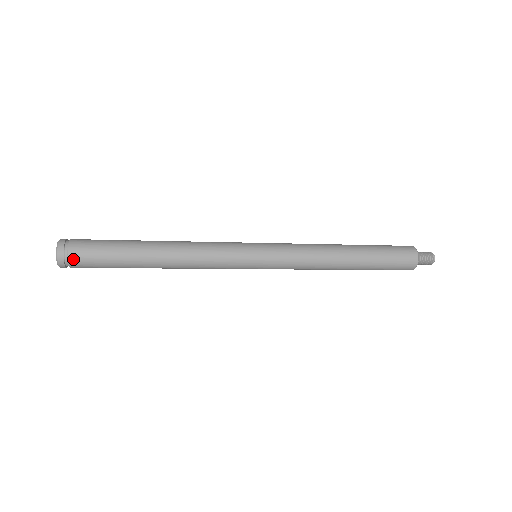
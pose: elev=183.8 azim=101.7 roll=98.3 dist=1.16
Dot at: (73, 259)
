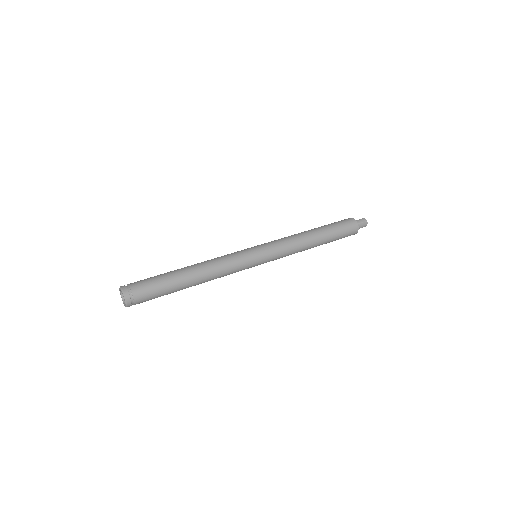
Dot at: (138, 301)
